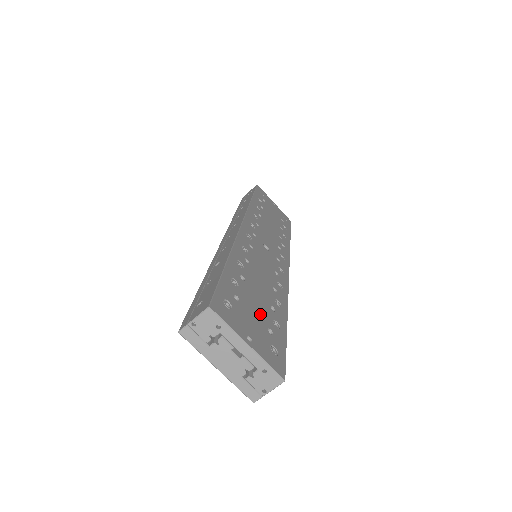
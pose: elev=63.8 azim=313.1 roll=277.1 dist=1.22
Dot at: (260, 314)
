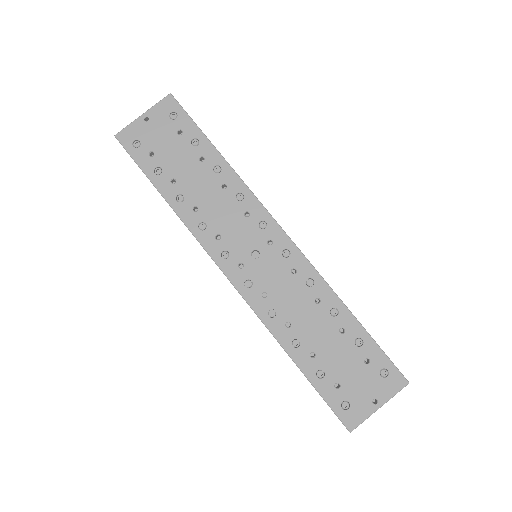
Dot at: (350, 362)
